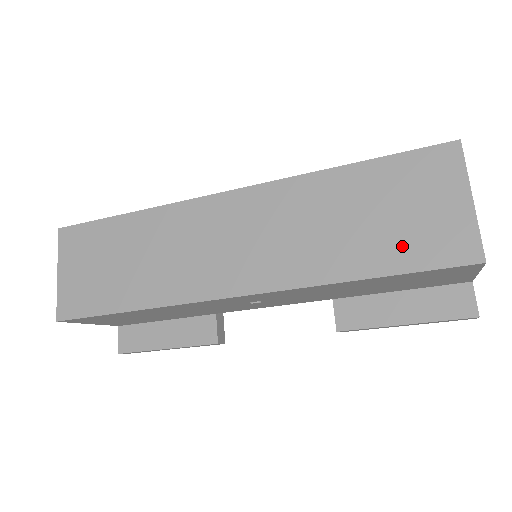
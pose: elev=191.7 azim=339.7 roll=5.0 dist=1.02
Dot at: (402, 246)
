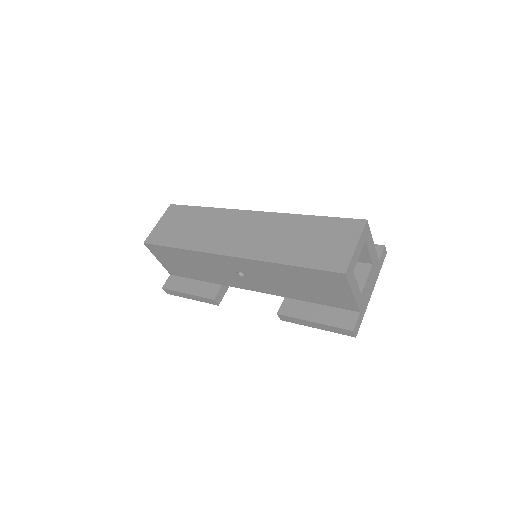
Dot at: (314, 256)
